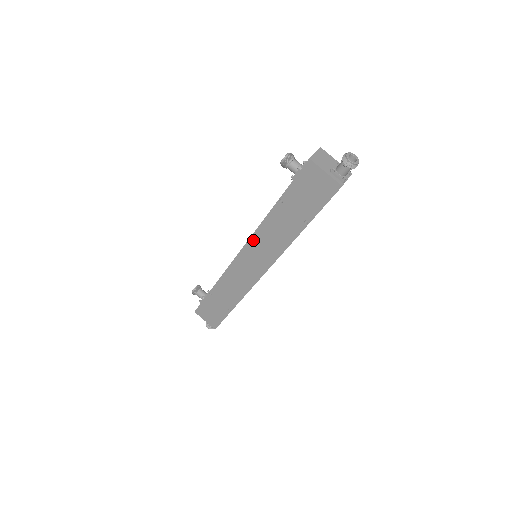
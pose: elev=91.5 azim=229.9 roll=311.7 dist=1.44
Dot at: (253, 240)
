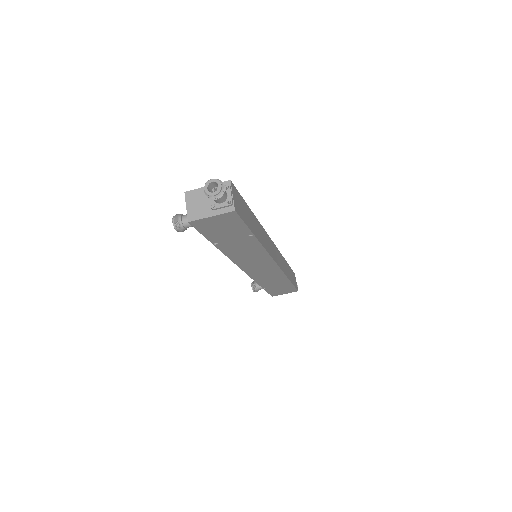
Dot at: (238, 263)
